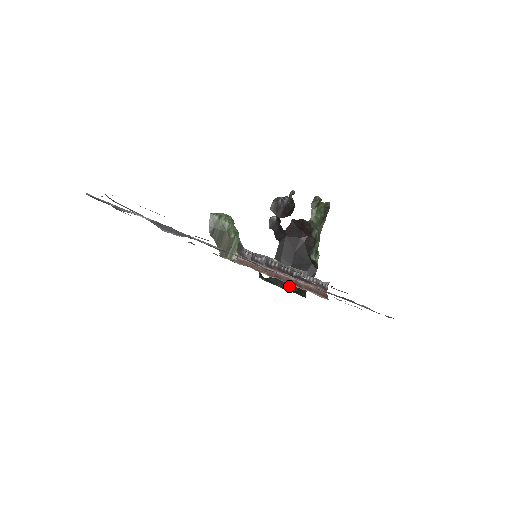
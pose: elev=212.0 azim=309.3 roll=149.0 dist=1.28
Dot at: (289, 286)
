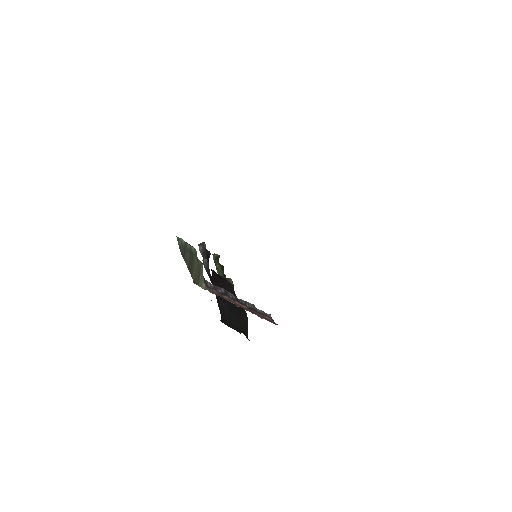
Dot at: (237, 329)
